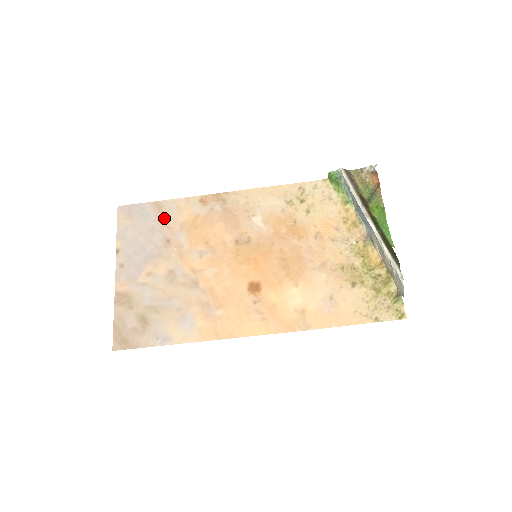
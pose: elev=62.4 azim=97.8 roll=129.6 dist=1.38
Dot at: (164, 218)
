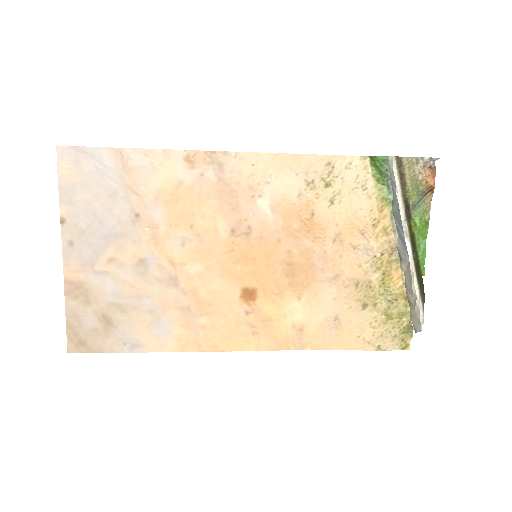
Dot at: (131, 179)
